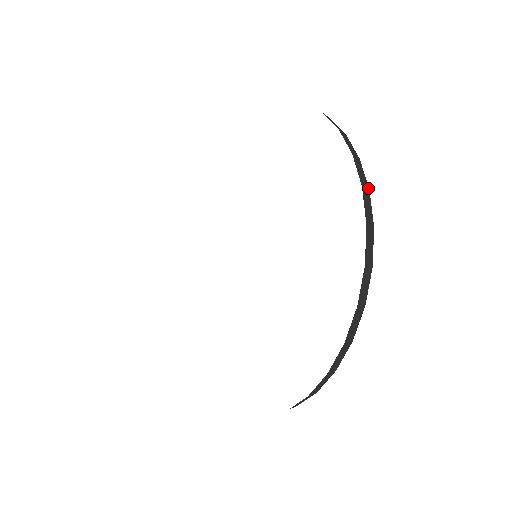
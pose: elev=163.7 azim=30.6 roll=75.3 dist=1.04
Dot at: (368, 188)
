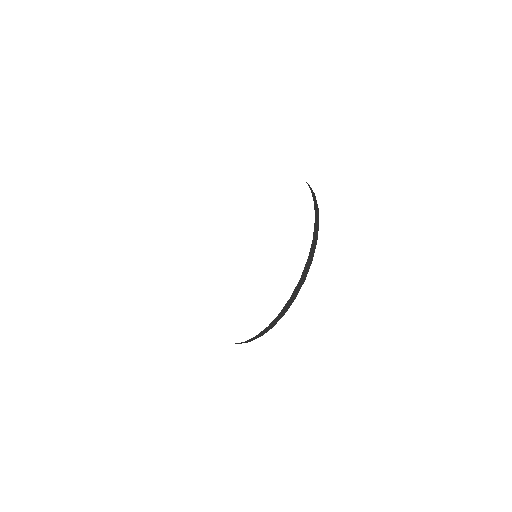
Dot at: occluded
